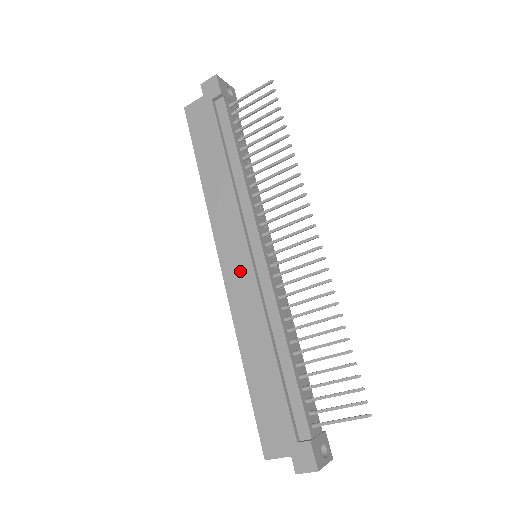
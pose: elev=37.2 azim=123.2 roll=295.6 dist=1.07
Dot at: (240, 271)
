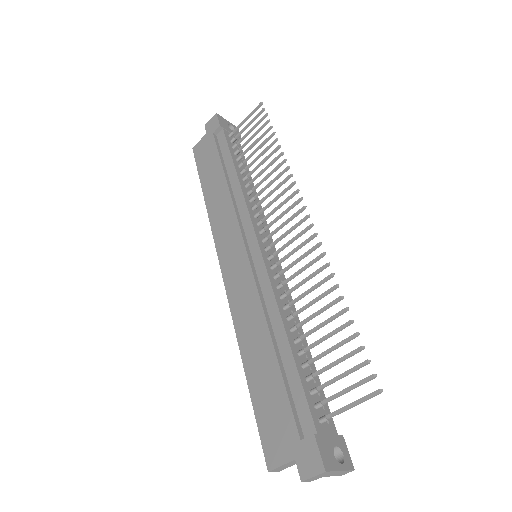
Dot at: (238, 269)
